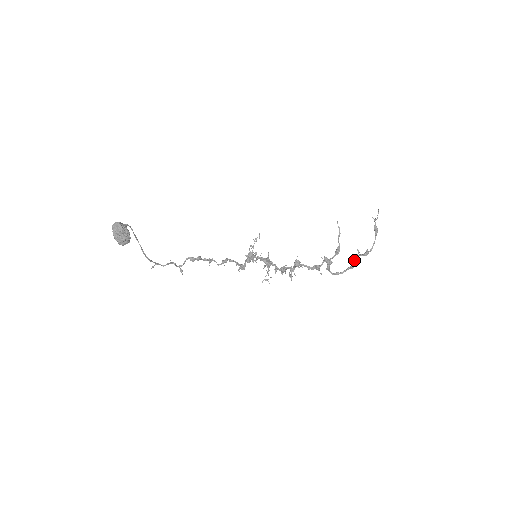
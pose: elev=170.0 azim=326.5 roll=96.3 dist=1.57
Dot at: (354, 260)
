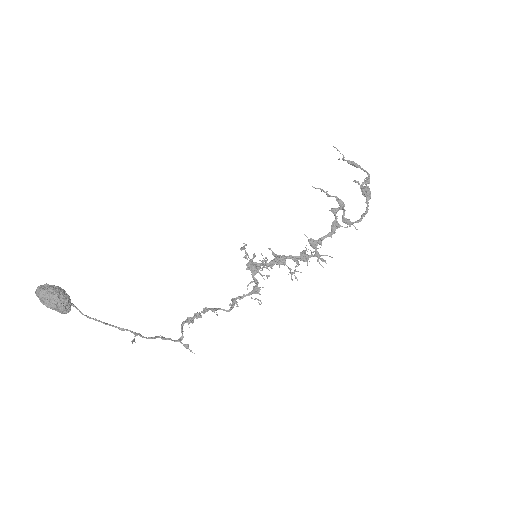
Dot at: (362, 190)
